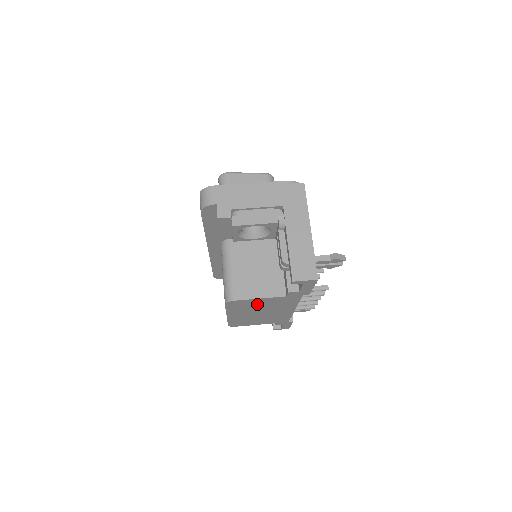
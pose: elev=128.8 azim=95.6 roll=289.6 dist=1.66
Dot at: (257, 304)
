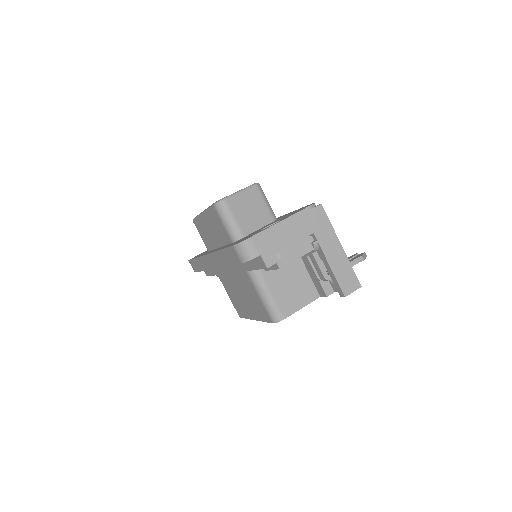
Dot at: occluded
